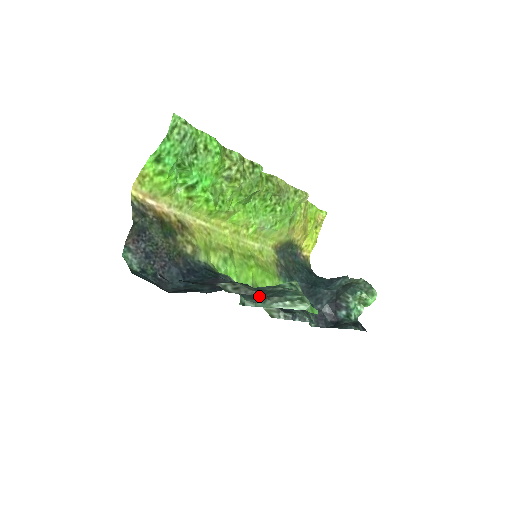
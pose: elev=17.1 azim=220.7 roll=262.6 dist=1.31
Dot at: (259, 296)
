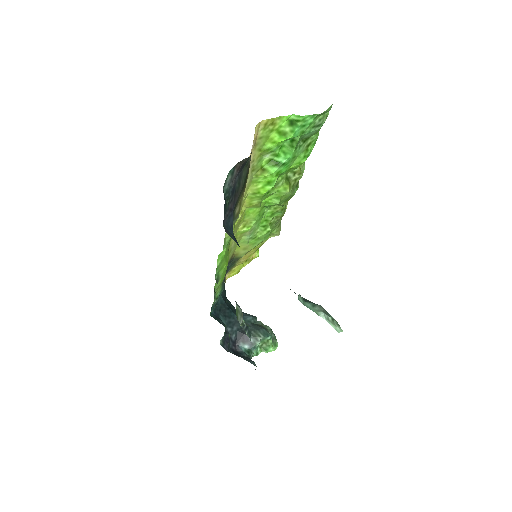
Dot at: occluded
